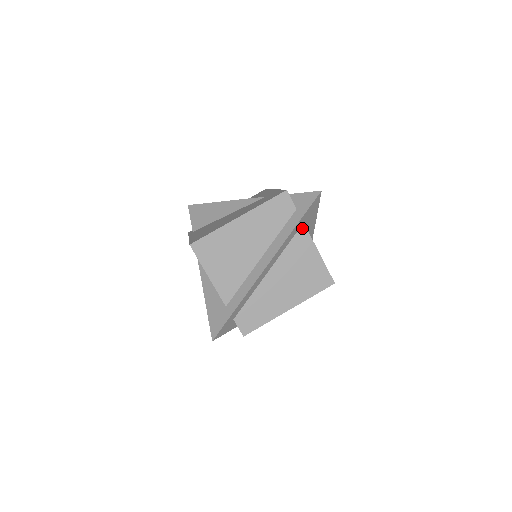
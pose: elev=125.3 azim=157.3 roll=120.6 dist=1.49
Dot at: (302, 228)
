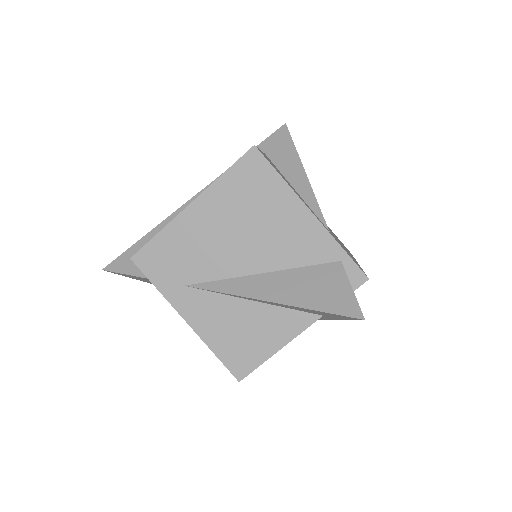
Dot at: occluded
